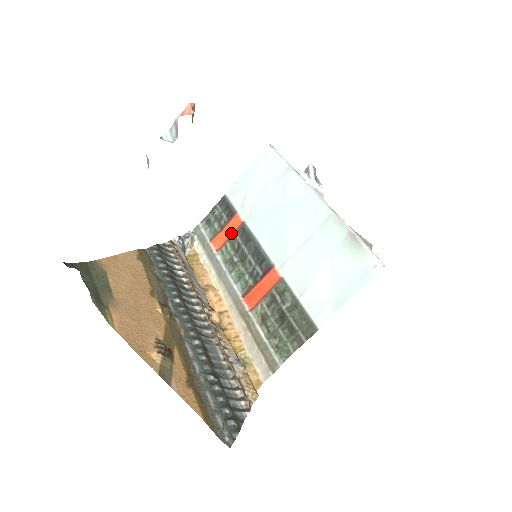
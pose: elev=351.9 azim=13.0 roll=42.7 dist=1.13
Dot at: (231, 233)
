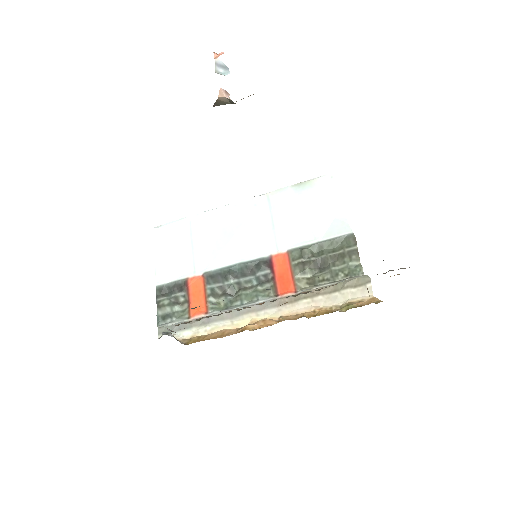
Dot at: (202, 291)
